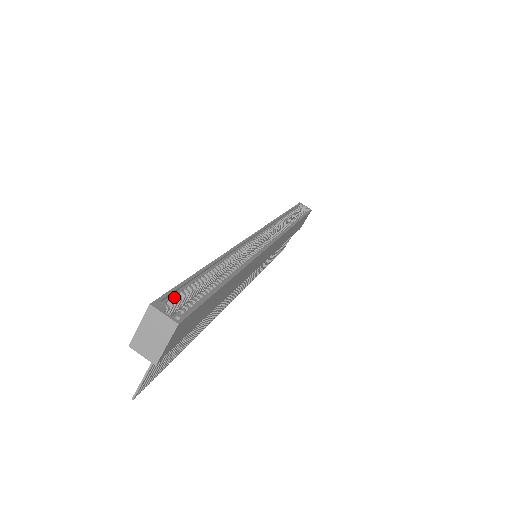
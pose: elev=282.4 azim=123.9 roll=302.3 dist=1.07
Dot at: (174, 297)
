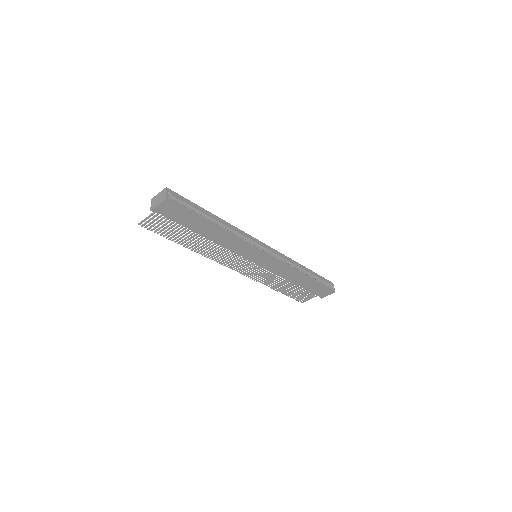
Dot at: (179, 198)
